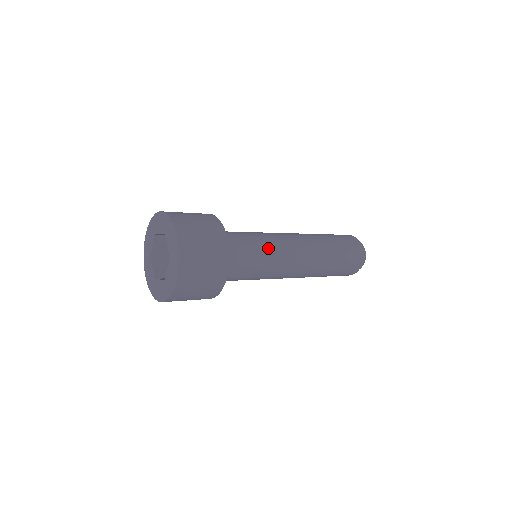
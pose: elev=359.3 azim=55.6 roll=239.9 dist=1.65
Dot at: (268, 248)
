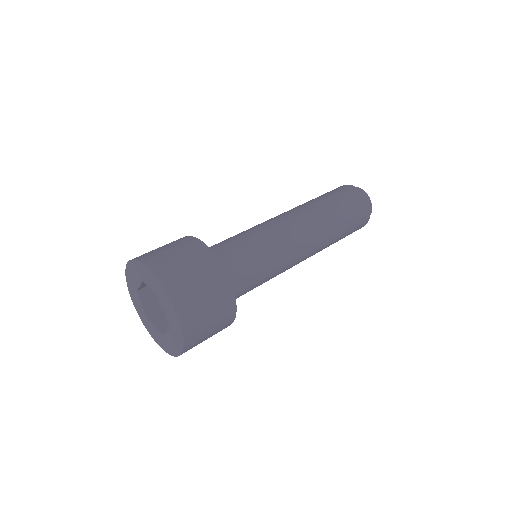
Dot at: (261, 238)
